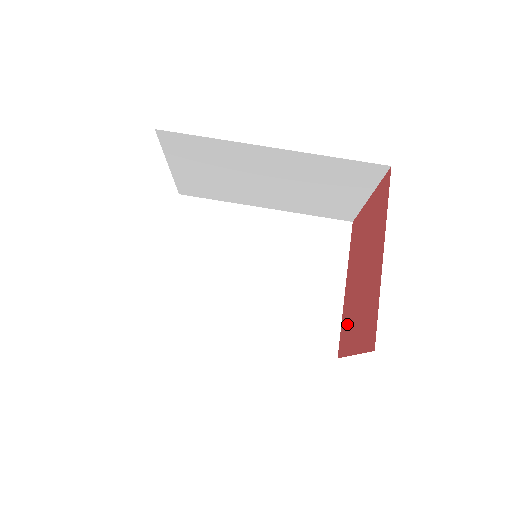
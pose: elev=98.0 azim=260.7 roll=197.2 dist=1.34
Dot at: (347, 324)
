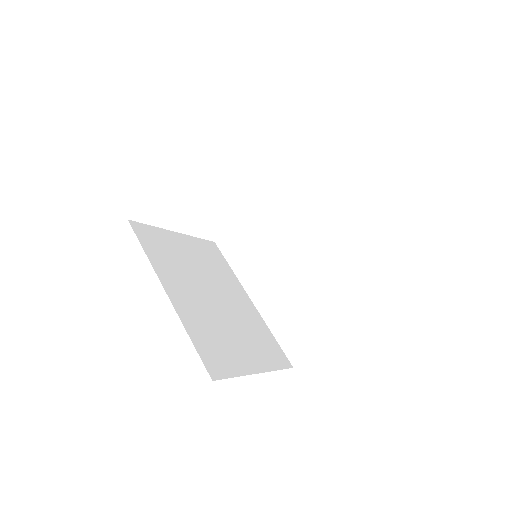
Dot at: occluded
